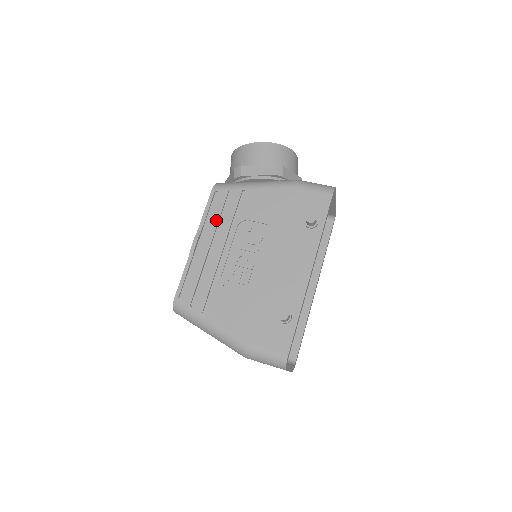
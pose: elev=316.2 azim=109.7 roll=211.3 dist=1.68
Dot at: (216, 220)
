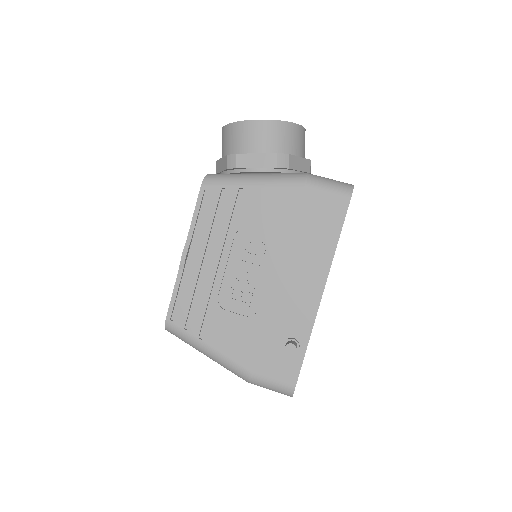
Dot at: (208, 227)
